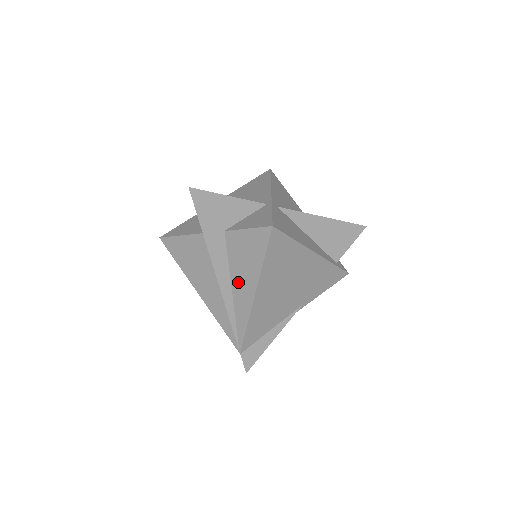
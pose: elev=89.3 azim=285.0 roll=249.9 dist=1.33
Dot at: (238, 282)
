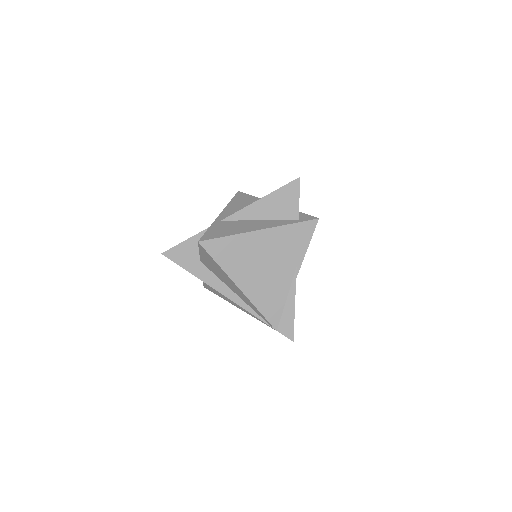
Dot at: (230, 286)
